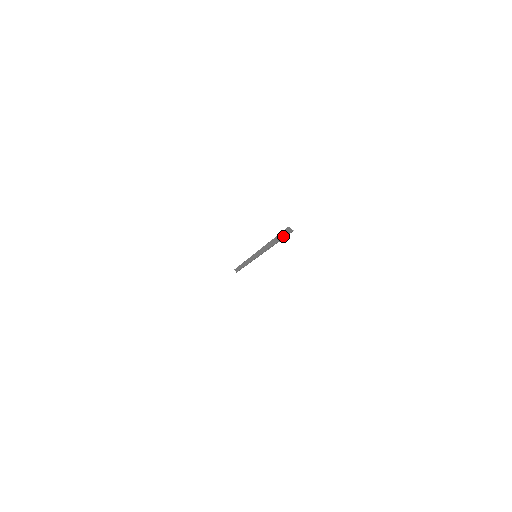
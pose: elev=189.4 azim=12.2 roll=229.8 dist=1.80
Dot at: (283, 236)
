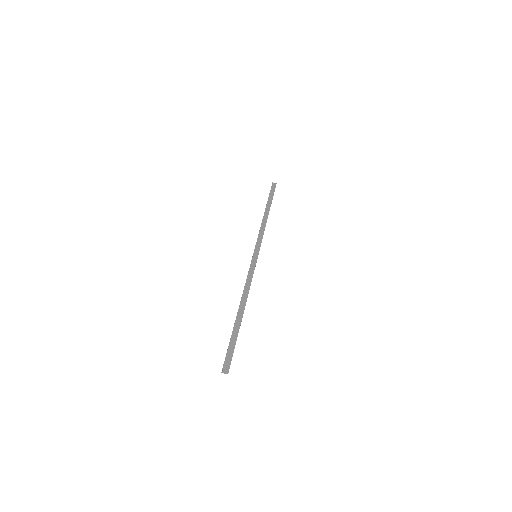
Dot at: (233, 345)
